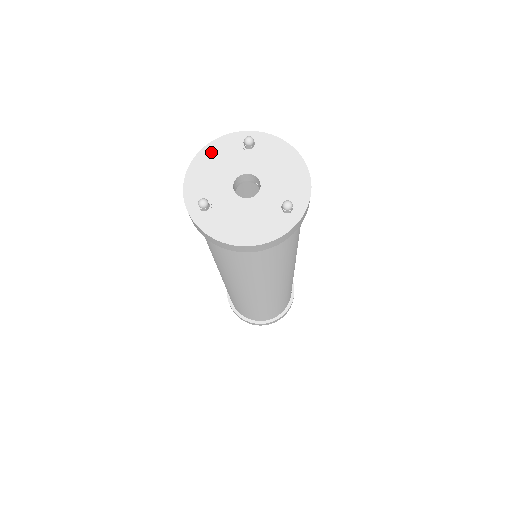
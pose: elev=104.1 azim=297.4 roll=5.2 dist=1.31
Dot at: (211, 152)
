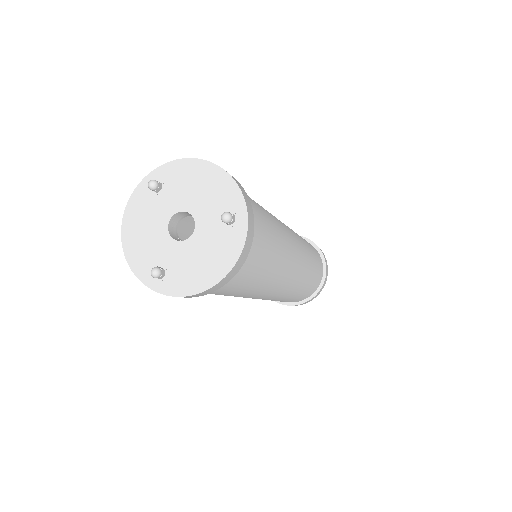
Dot at: (131, 220)
